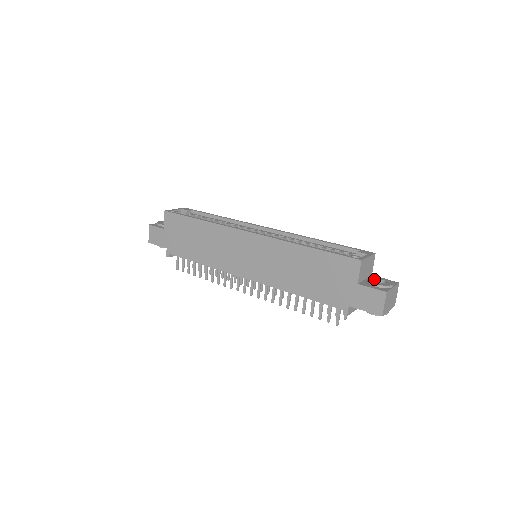
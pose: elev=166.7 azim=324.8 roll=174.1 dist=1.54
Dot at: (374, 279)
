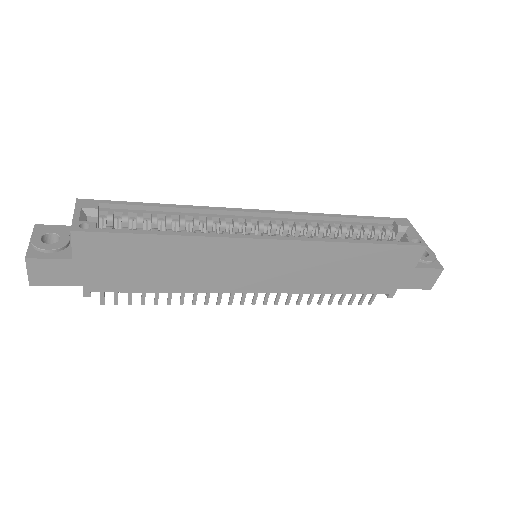
Dot at: occluded
